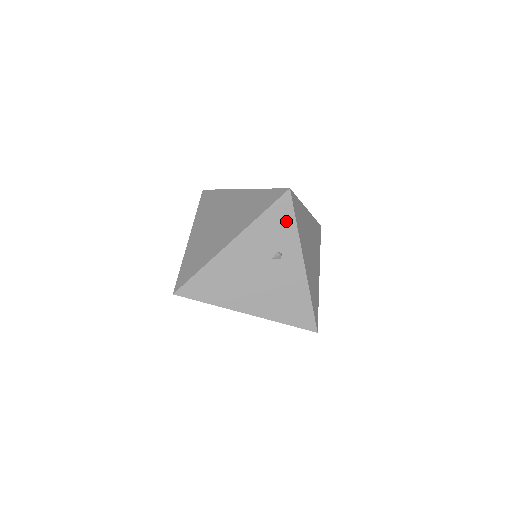
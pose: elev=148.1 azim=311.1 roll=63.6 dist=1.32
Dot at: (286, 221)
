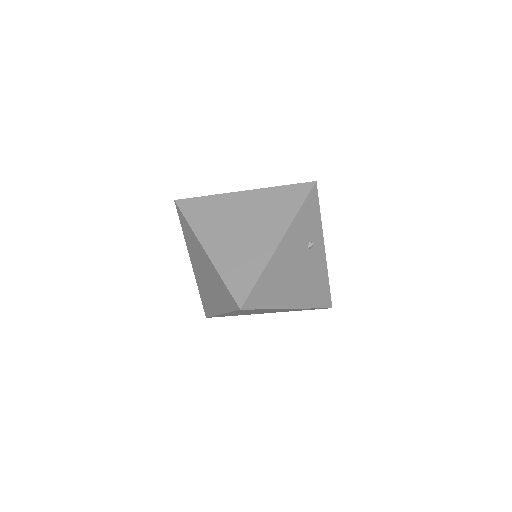
Dot at: (314, 212)
